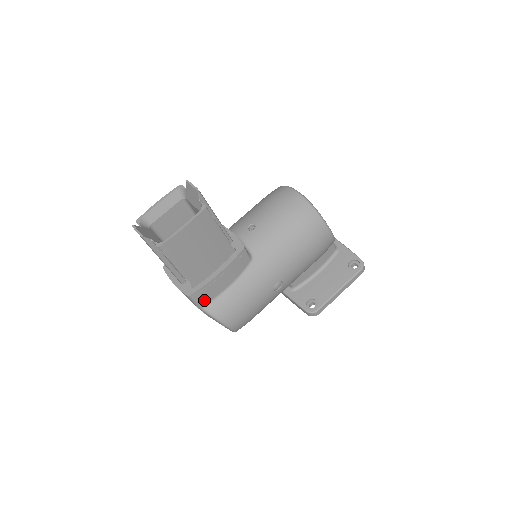
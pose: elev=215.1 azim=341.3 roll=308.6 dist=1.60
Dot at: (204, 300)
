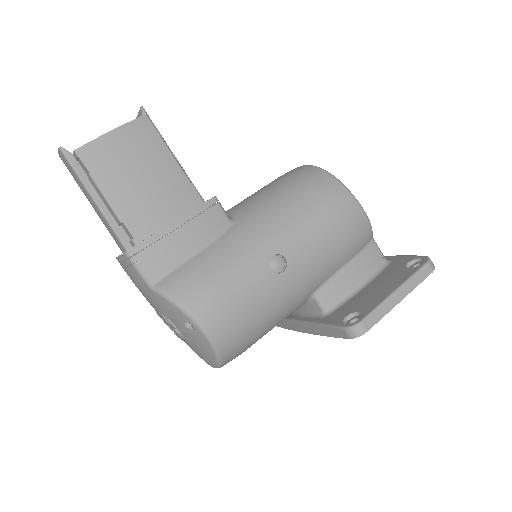
Dot at: (154, 268)
